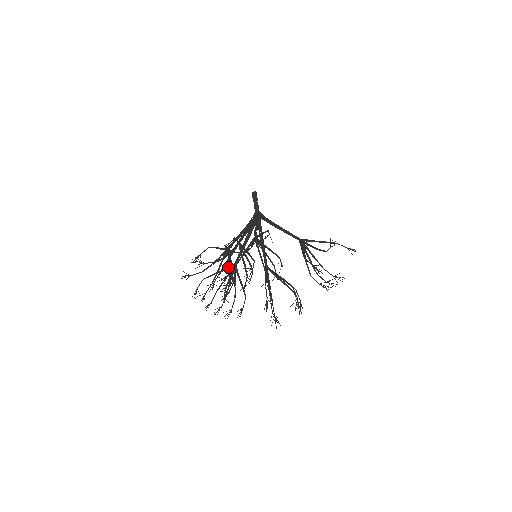
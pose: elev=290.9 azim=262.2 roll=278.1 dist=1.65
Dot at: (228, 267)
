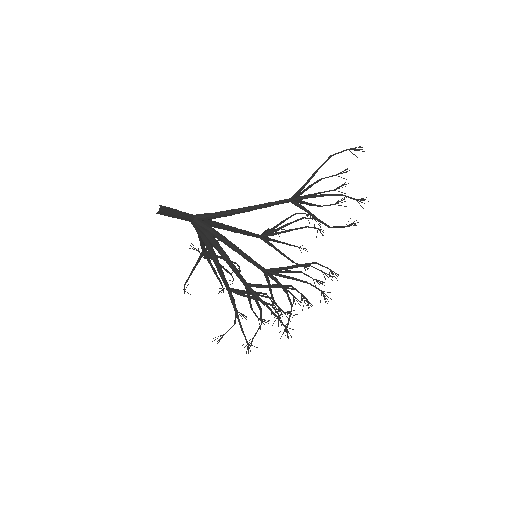
Dot at: (199, 260)
